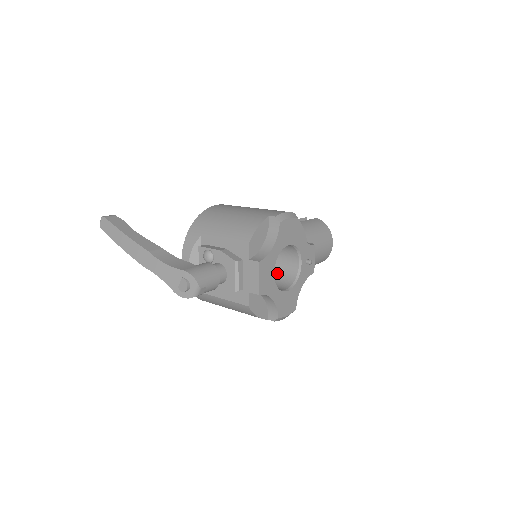
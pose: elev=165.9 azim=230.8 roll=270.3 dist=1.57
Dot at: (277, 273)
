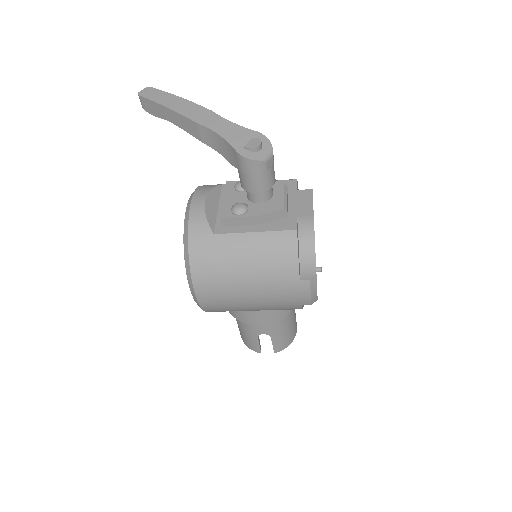
Dot at: occluded
